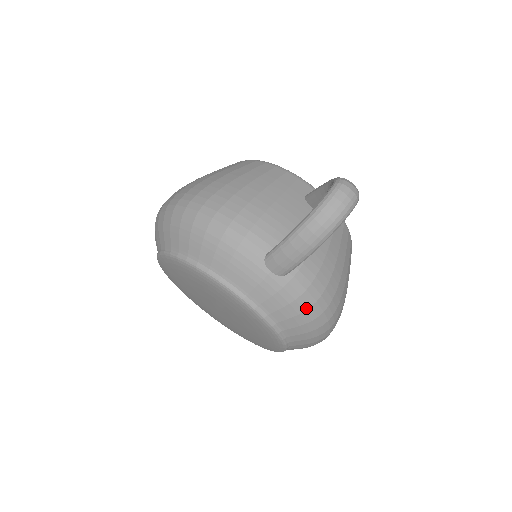
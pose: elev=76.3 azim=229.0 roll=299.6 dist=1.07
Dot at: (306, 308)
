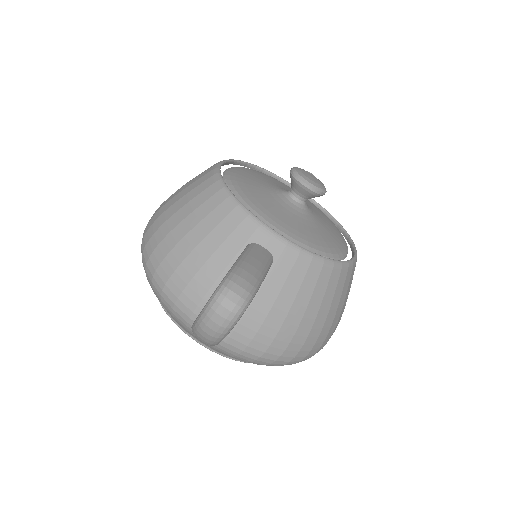
Dot at: (252, 360)
